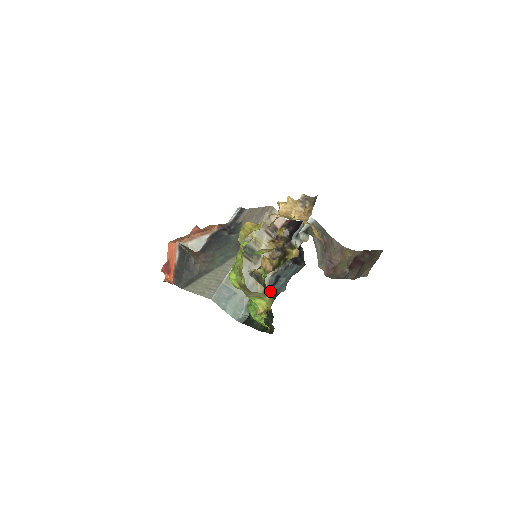
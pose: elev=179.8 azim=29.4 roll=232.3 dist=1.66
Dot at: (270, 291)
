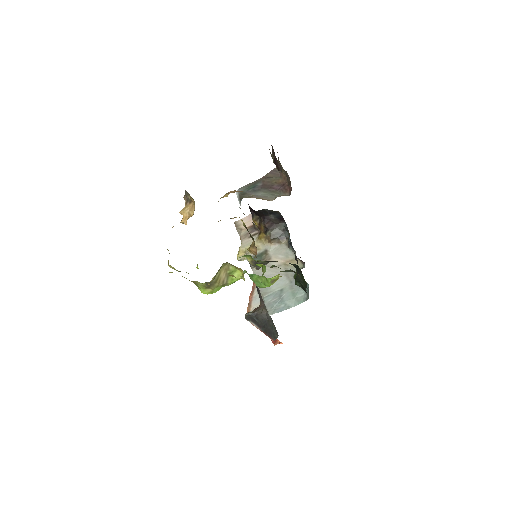
Dot at: occluded
